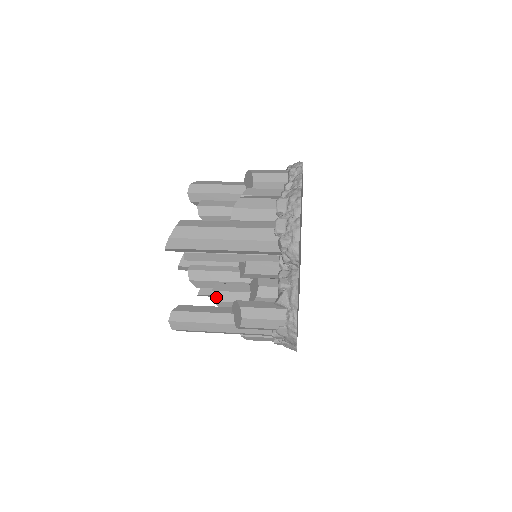
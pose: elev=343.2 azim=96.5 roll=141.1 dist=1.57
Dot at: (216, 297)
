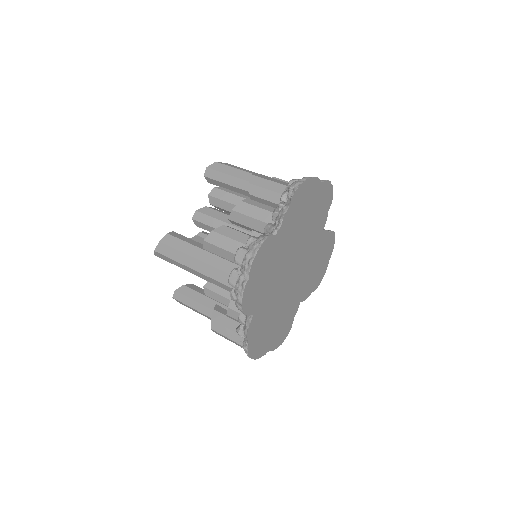
Dot at: (207, 293)
